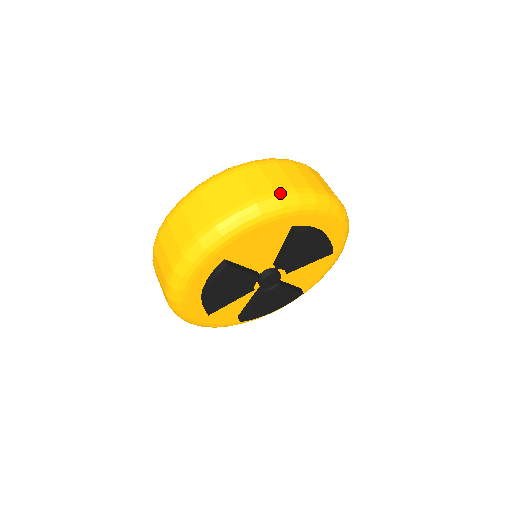
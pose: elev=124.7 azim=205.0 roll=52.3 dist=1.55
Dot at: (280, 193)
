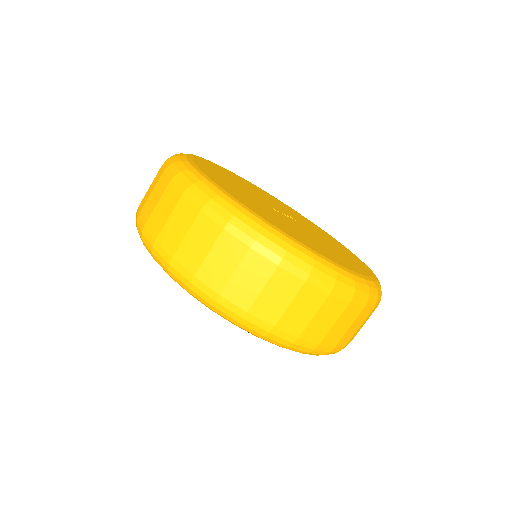
Dot at: (250, 318)
